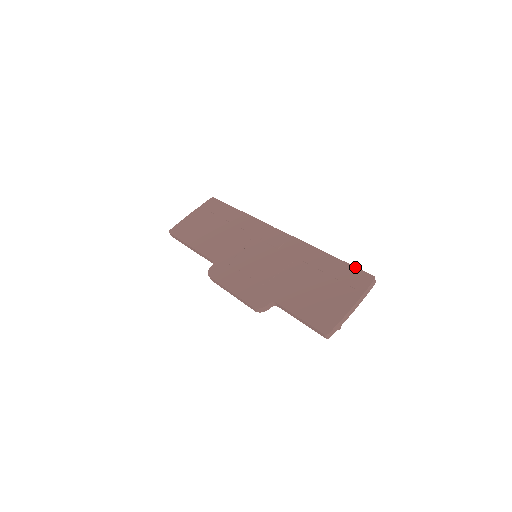
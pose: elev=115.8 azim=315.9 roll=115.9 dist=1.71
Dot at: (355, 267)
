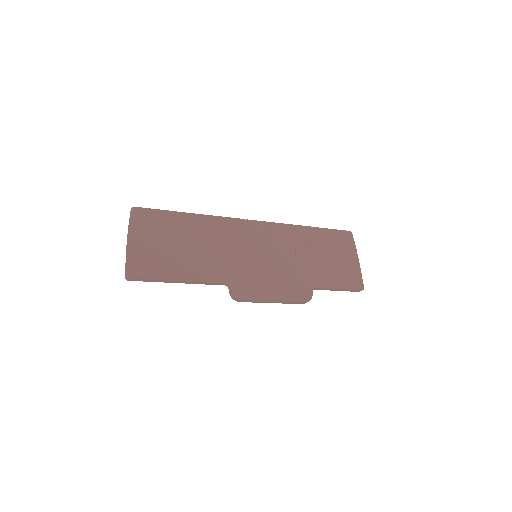
Dot at: (335, 230)
